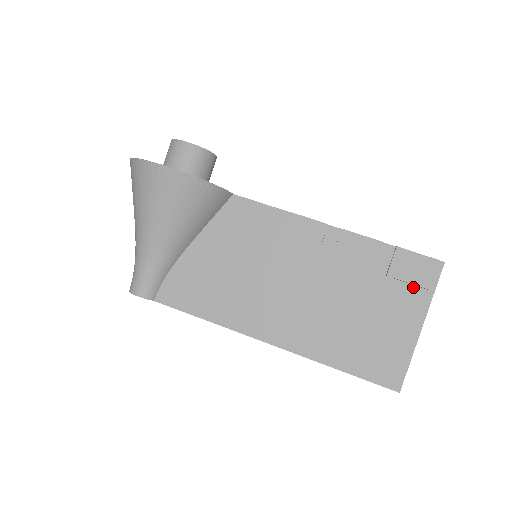
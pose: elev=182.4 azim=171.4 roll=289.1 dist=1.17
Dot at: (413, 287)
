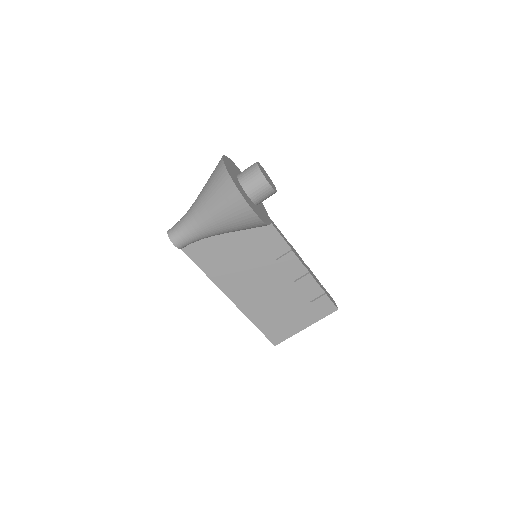
Dot at: (317, 312)
